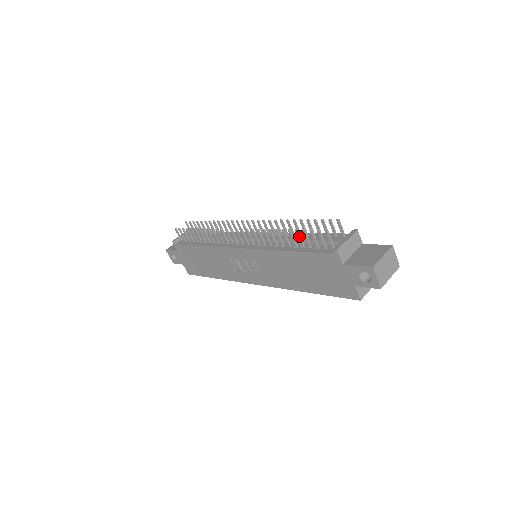
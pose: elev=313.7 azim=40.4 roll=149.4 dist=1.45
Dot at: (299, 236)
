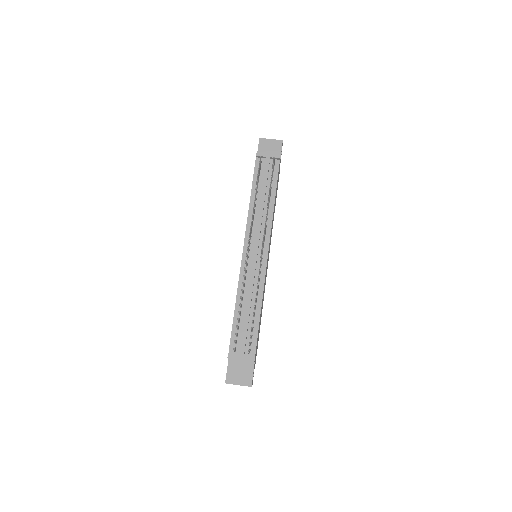
Dot at: (238, 320)
